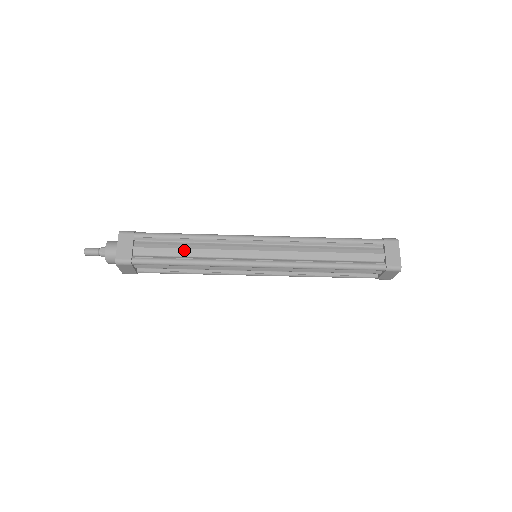
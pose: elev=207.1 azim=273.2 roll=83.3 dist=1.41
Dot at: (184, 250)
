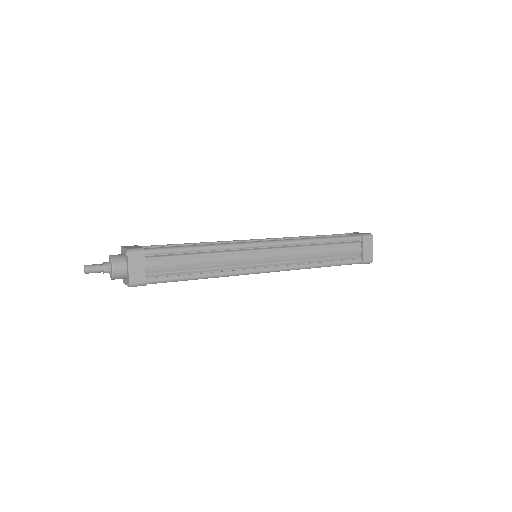
Dot at: (196, 264)
